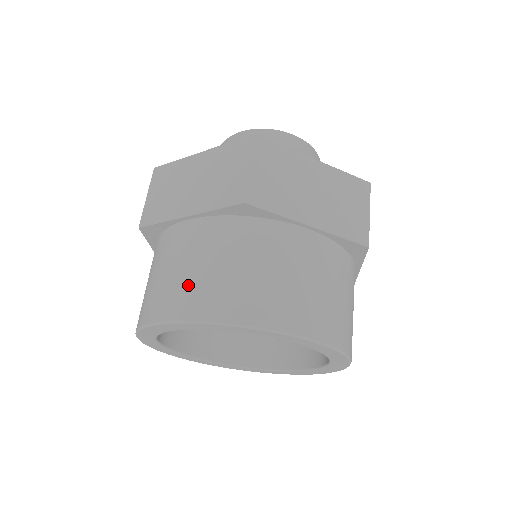
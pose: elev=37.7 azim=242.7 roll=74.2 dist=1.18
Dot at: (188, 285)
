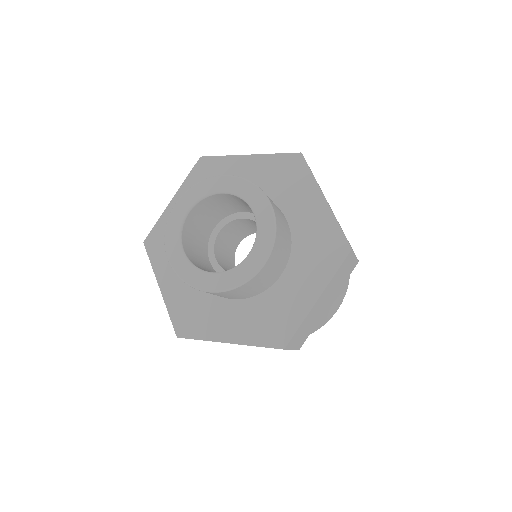
Dot at: occluded
